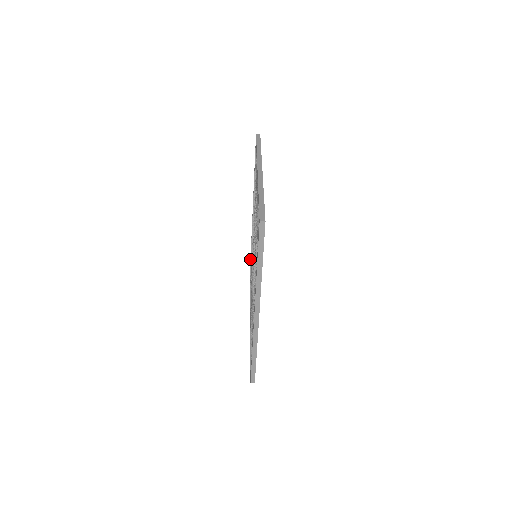
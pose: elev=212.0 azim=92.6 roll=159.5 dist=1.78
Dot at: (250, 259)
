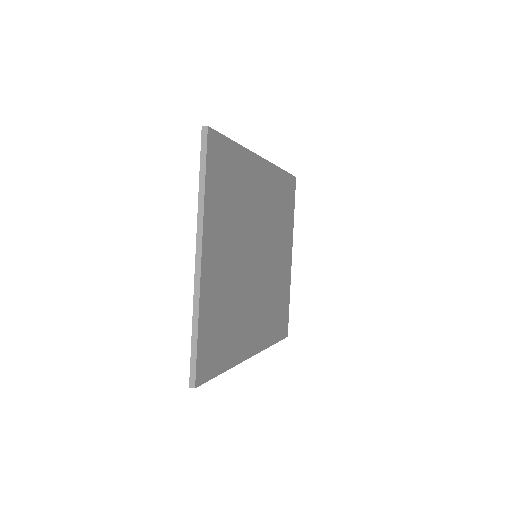
Dot at: occluded
